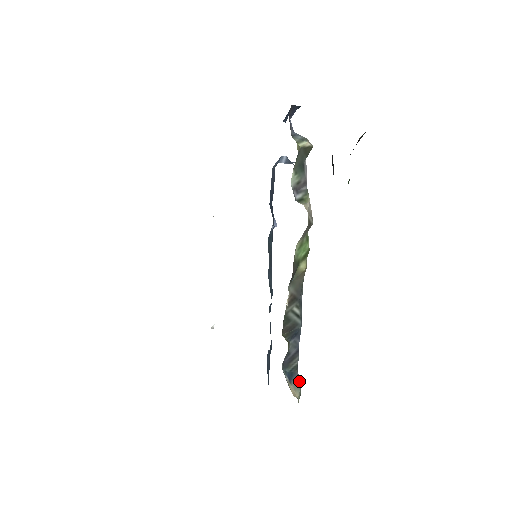
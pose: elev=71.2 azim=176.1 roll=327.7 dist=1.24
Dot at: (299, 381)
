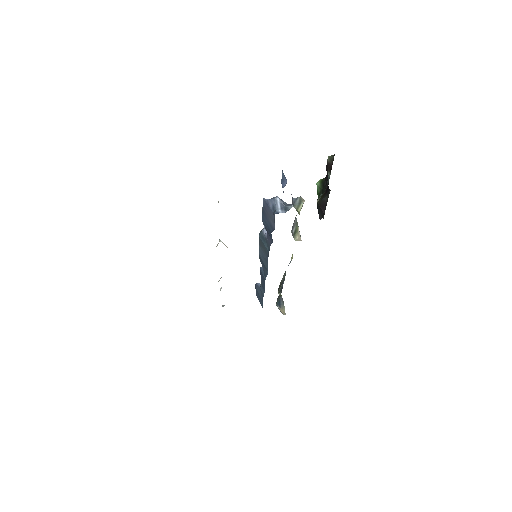
Dot at: (283, 301)
